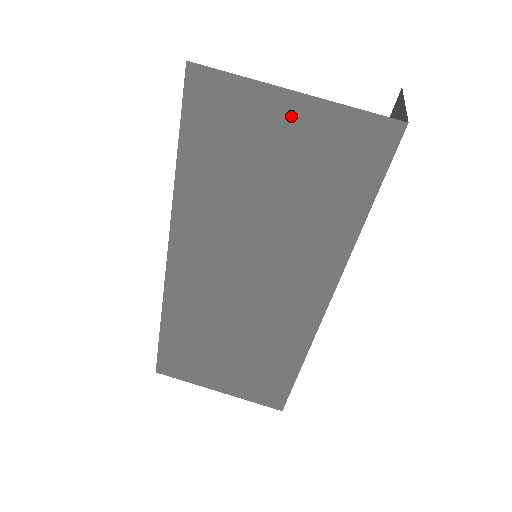
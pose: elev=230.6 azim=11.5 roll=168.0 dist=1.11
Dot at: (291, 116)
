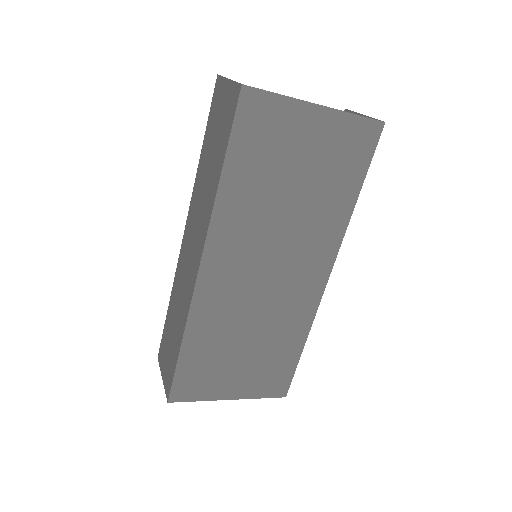
Dot at: (314, 123)
